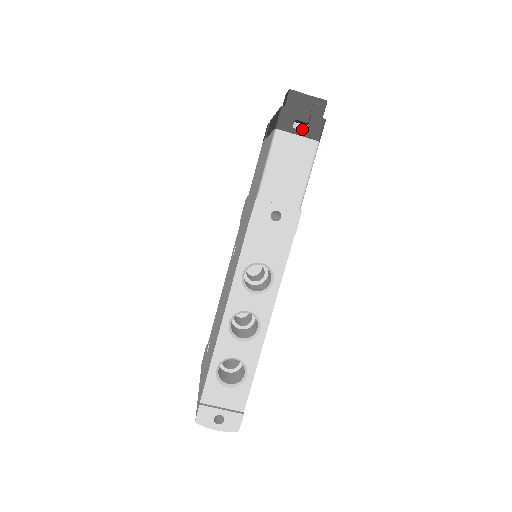
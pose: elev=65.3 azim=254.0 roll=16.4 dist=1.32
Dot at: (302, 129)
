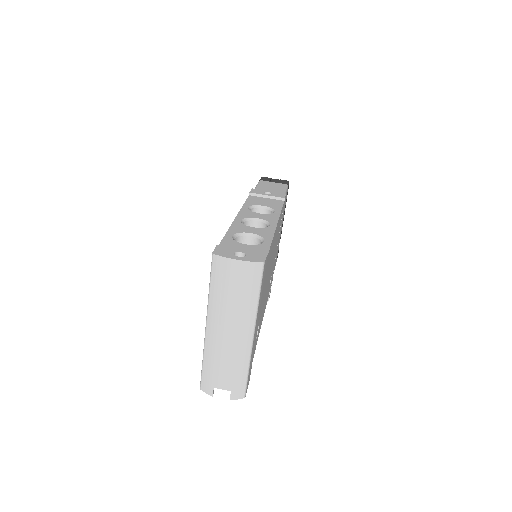
Dot at: (276, 182)
